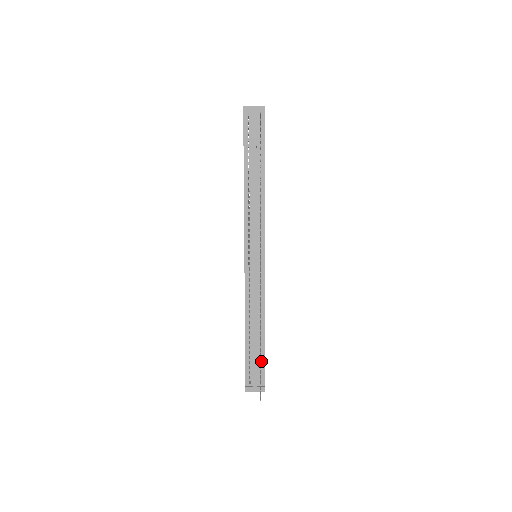
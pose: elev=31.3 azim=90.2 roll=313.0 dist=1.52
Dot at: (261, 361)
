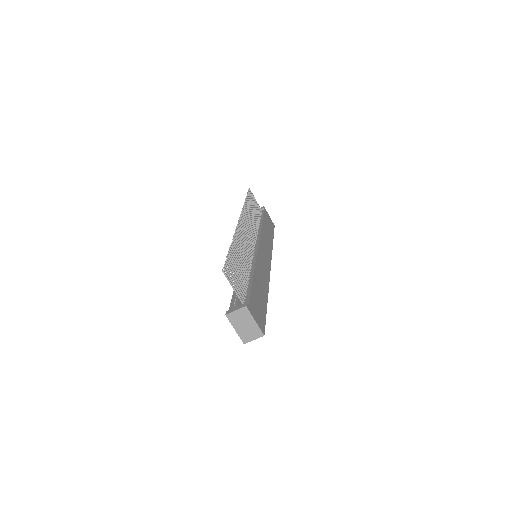
Dot at: (247, 292)
